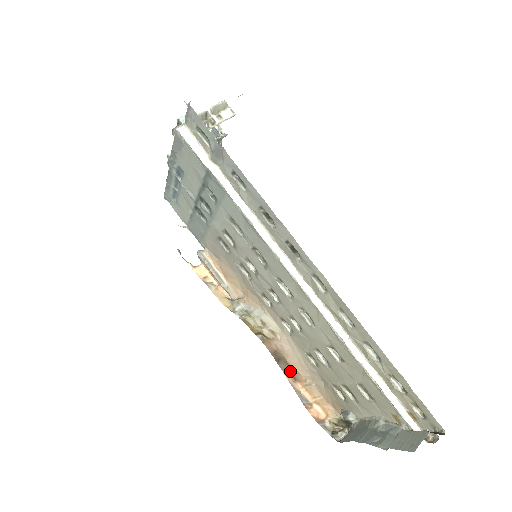
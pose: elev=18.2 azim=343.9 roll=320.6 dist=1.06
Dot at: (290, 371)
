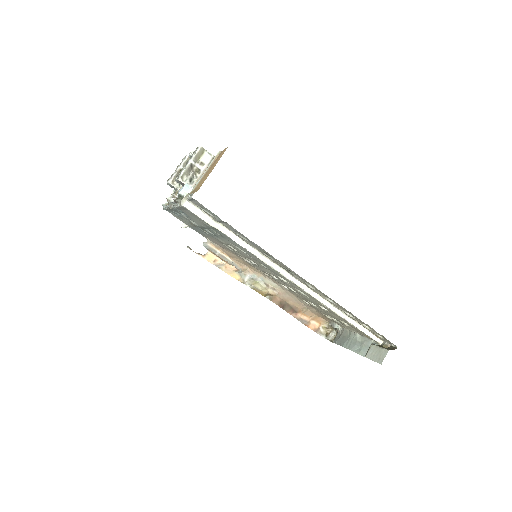
Dot at: (292, 309)
